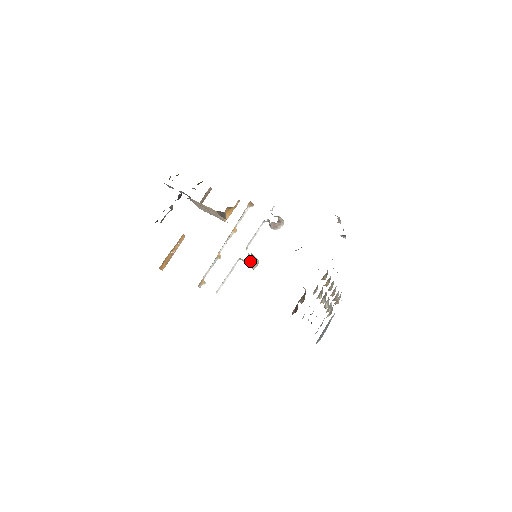
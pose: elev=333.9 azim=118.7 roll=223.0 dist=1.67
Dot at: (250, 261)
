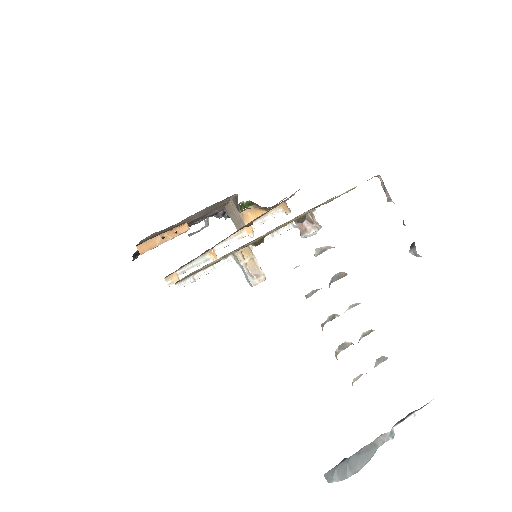
Dot at: (245, 261)
